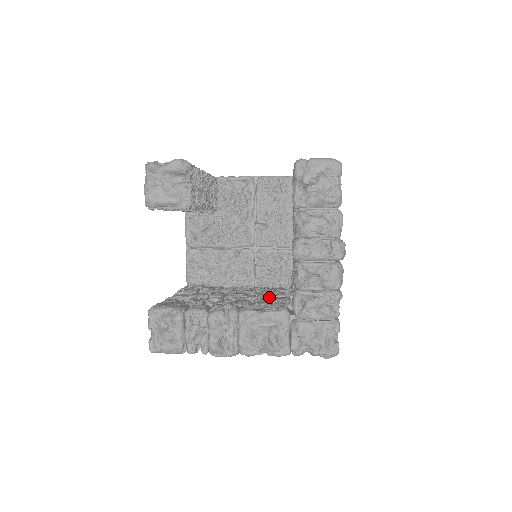
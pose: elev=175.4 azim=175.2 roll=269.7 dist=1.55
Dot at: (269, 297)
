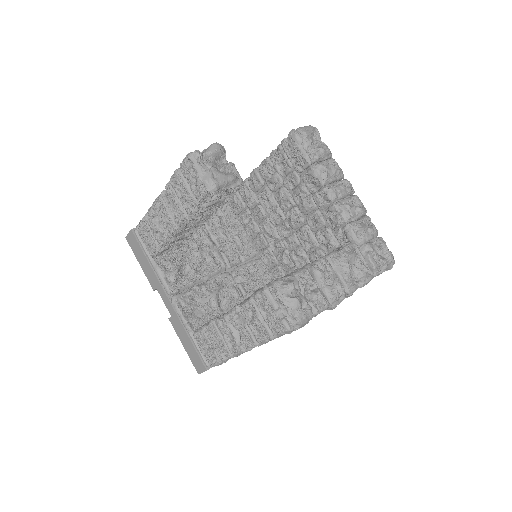
Dot at: occluded
